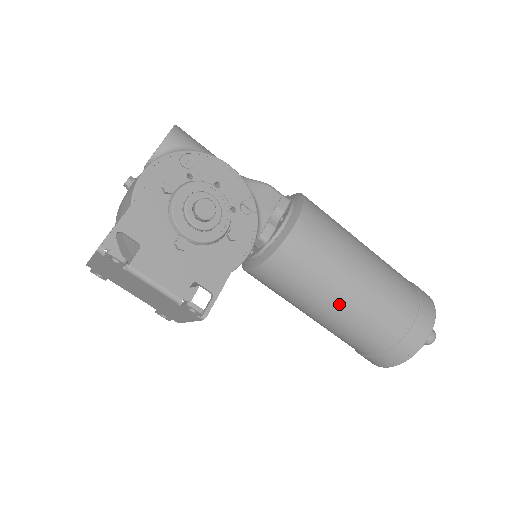
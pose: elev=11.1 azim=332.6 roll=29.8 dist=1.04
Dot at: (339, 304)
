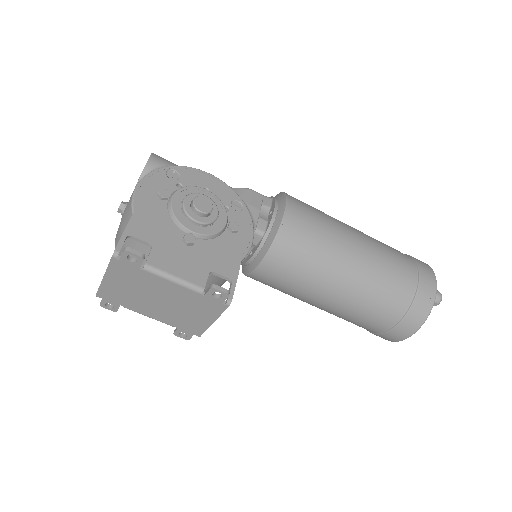
Dot at: (347, 277)
